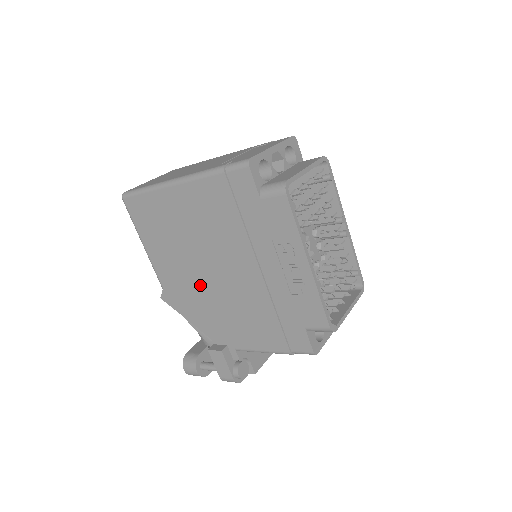
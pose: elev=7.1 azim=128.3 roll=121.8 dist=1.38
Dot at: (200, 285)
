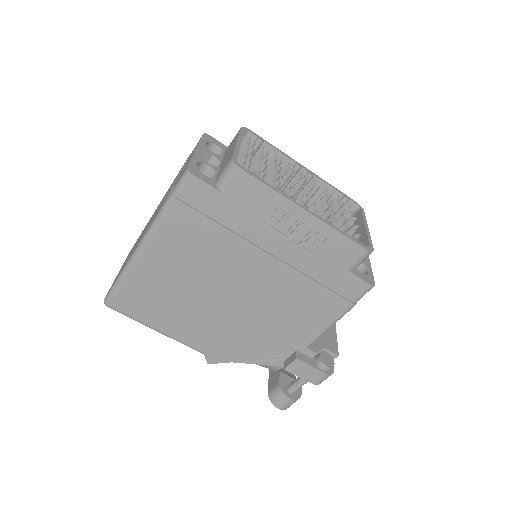
Dot at: (232, 319)
